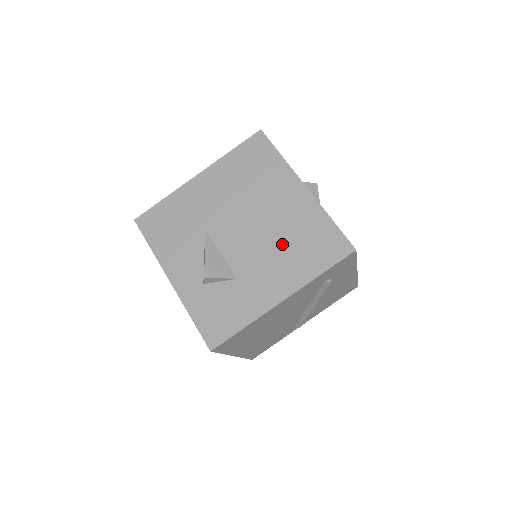
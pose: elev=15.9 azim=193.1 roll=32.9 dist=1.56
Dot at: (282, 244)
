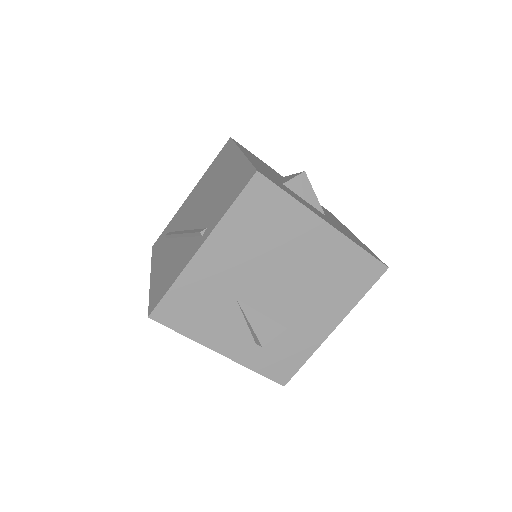
Dot at: (320, 286)
